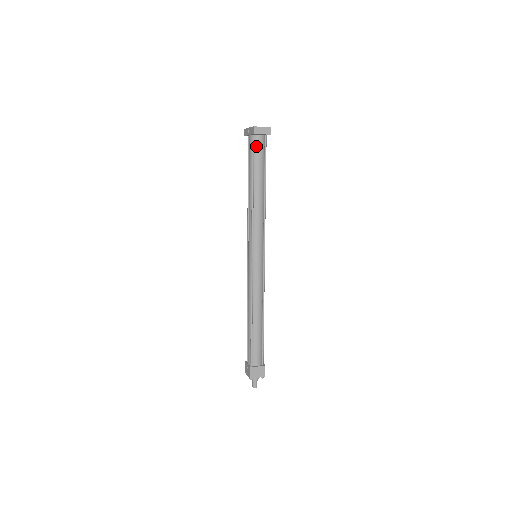
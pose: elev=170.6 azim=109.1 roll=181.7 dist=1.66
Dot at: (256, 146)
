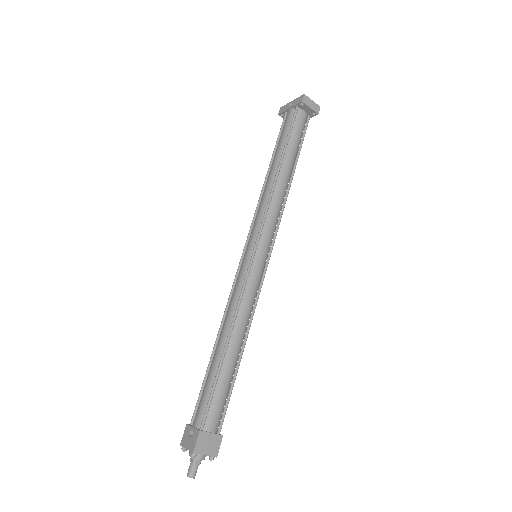
Dot at: (297, 120)
